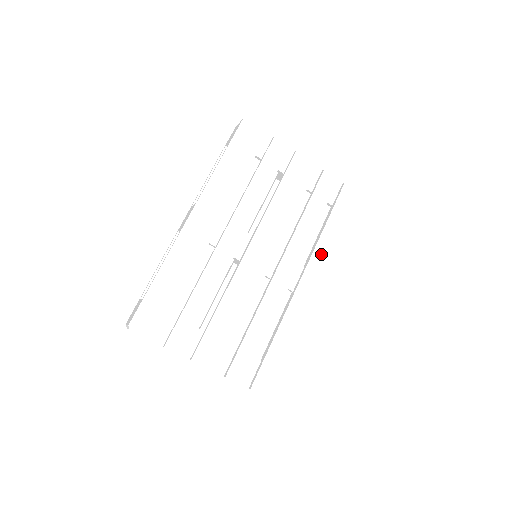
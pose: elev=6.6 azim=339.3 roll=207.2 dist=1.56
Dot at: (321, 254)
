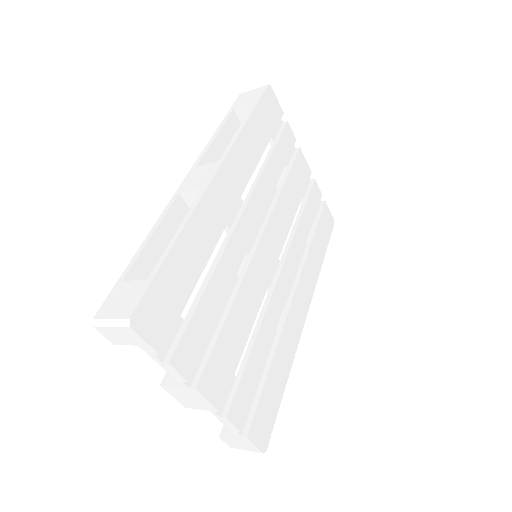
Dot at: (308, 271)
